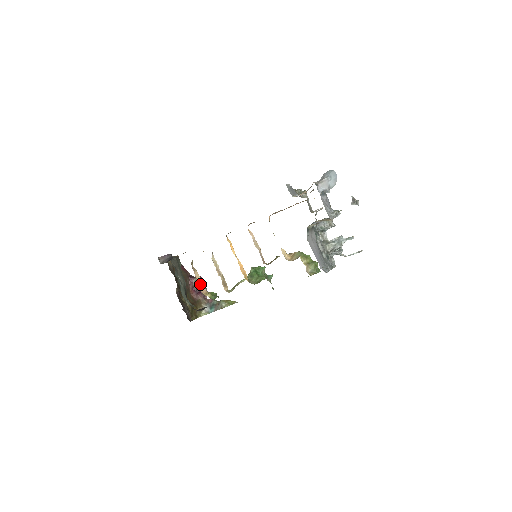
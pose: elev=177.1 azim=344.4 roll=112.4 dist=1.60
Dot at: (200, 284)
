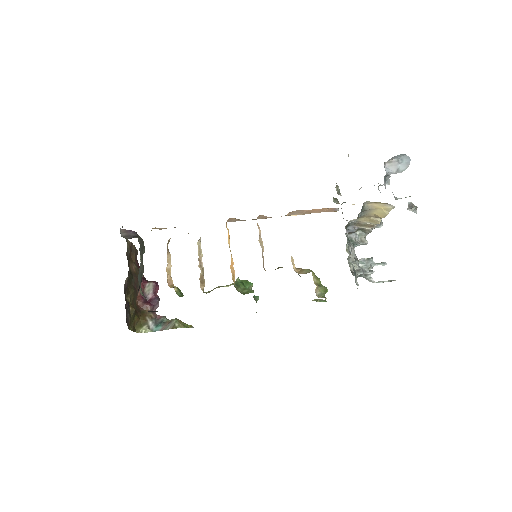
Dot at: (169, 272)
